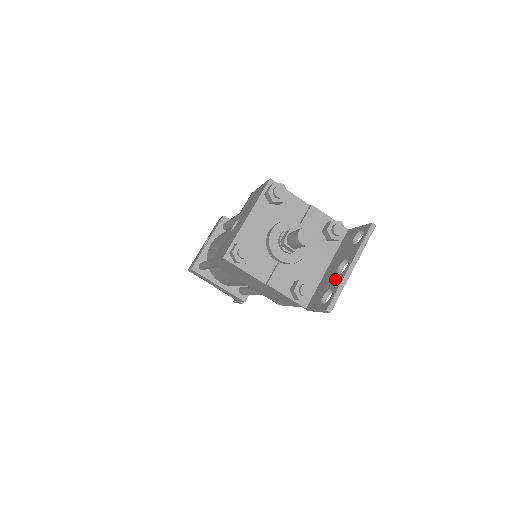
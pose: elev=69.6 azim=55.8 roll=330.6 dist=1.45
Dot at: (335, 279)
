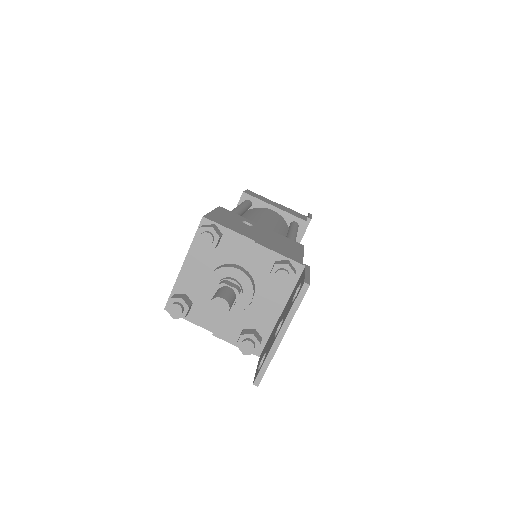
Dot at: (271, 342)
